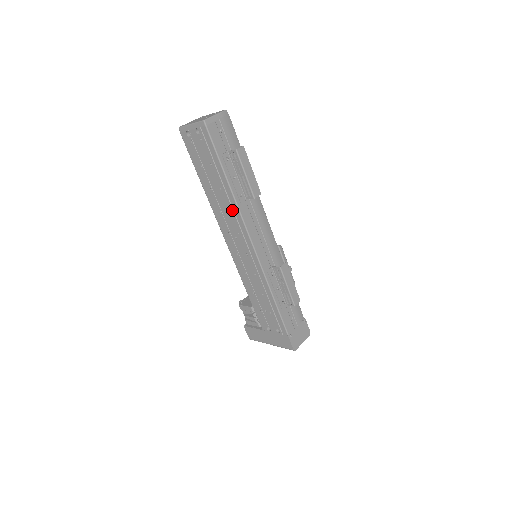
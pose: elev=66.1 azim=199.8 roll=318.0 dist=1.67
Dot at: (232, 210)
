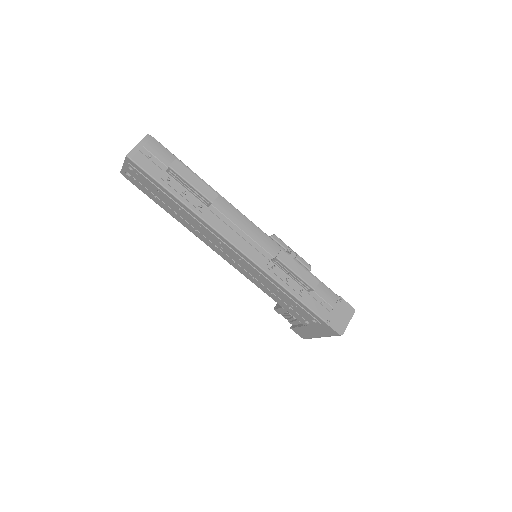
Dot at: (200, 224)
